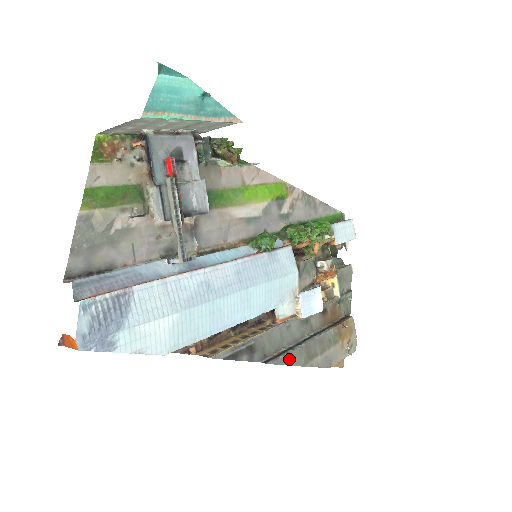
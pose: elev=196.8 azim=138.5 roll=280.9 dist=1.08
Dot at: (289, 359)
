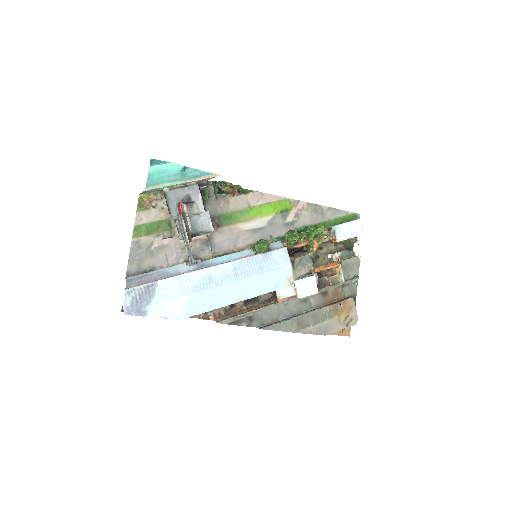
Dot at: (280, 327)
